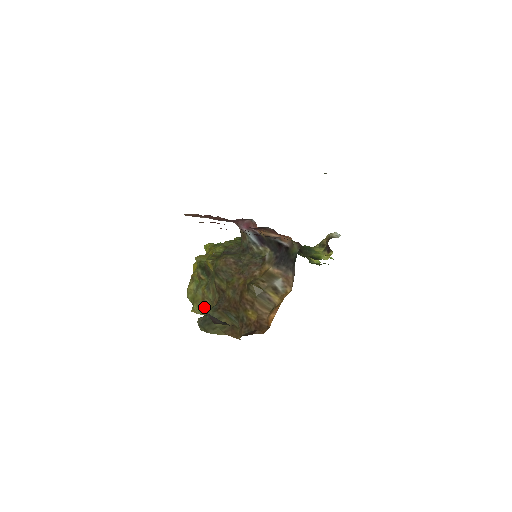
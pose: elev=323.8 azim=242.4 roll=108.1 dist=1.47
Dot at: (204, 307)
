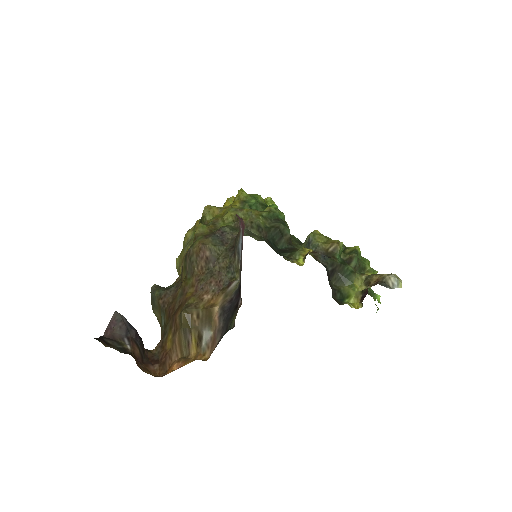
Dot at: (179, 269)
